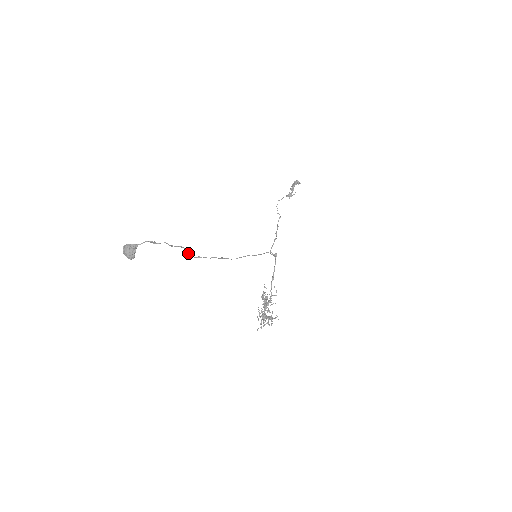
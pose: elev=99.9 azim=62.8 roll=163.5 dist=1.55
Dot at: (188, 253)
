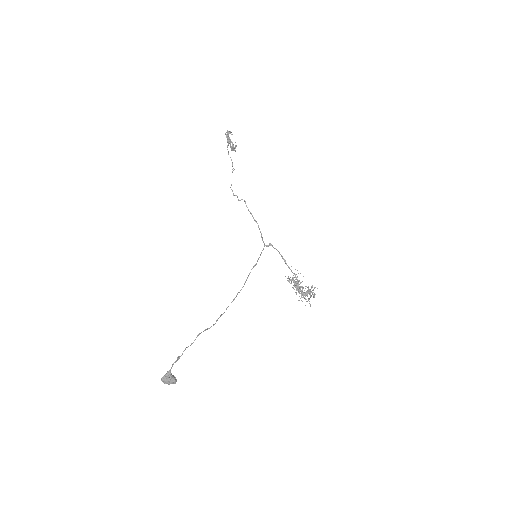
Dot at: (207, 329)
